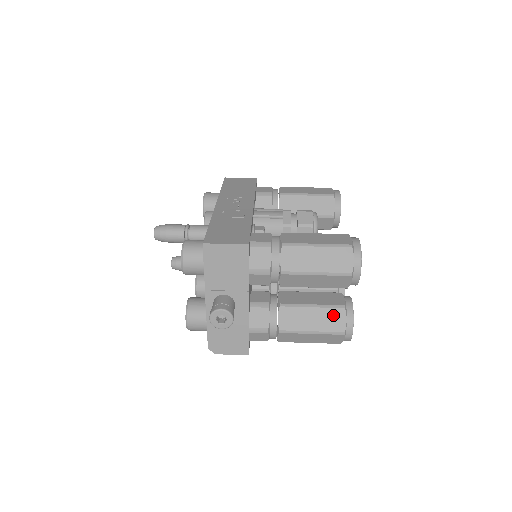
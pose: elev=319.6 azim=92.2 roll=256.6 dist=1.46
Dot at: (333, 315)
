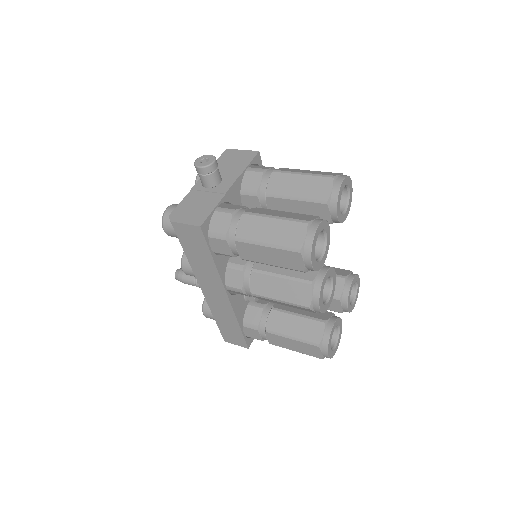
Dot at: (304, 216)
